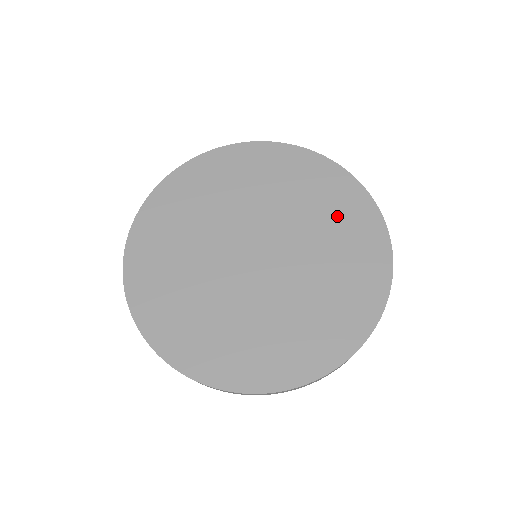
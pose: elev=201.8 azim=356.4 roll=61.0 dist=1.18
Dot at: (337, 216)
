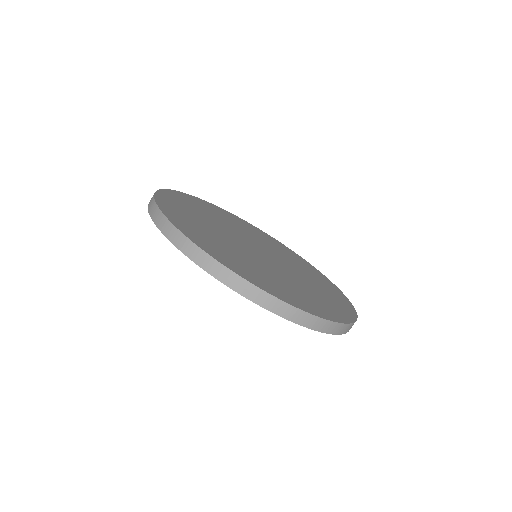
Dot at: (324, 297)
